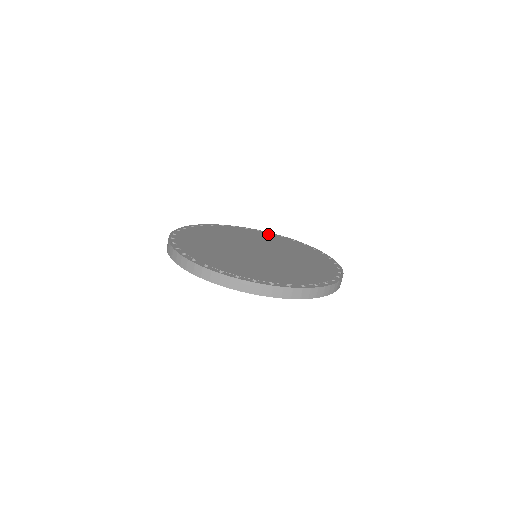
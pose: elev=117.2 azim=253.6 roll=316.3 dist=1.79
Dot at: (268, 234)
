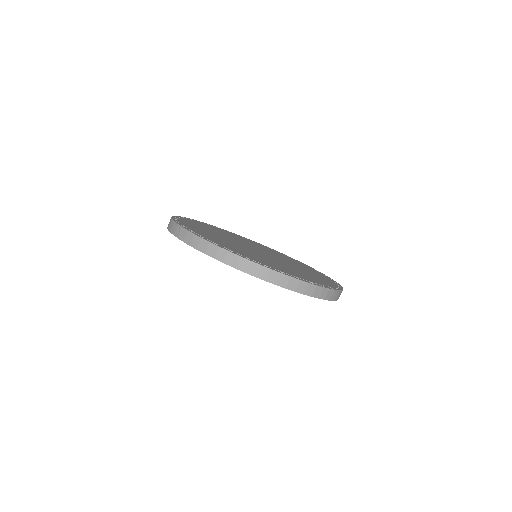
Dot at: occluded
